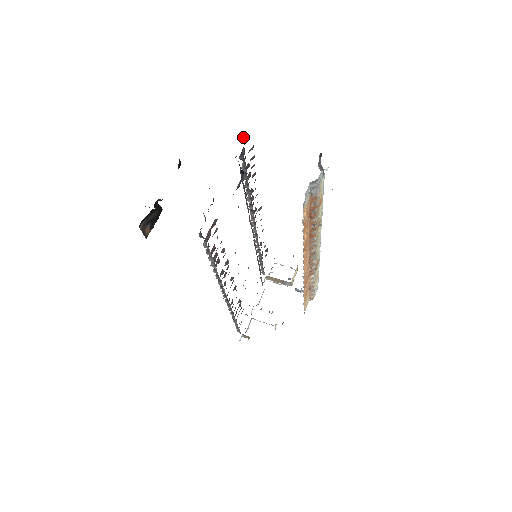
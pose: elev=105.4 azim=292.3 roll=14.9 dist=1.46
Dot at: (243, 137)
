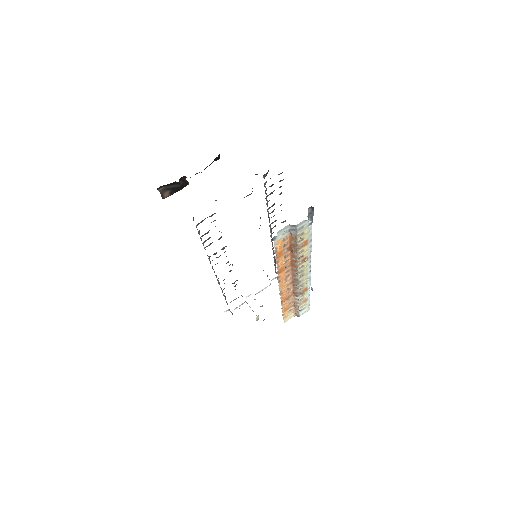
Dot at: occluded
